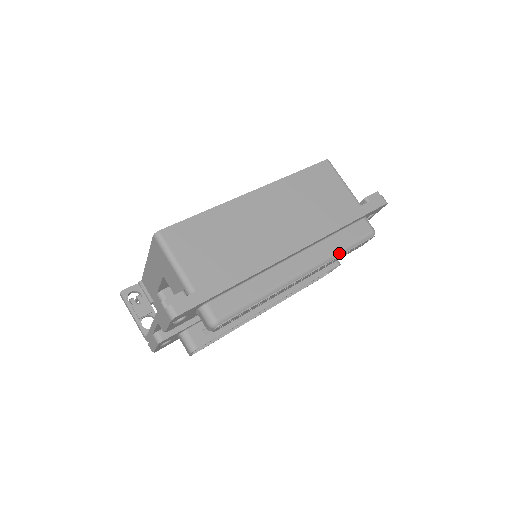
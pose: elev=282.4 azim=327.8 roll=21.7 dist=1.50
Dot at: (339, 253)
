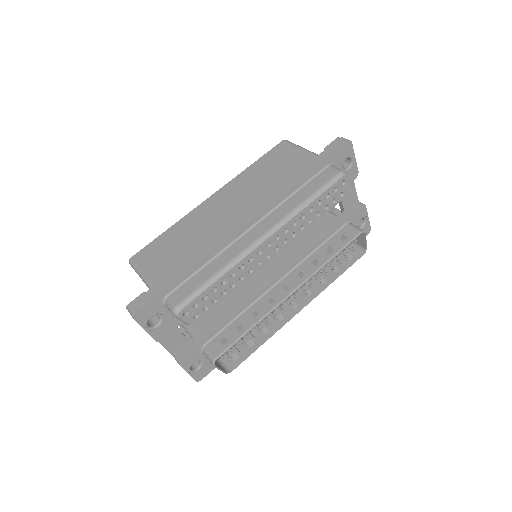
Dot at: (302, 207)
